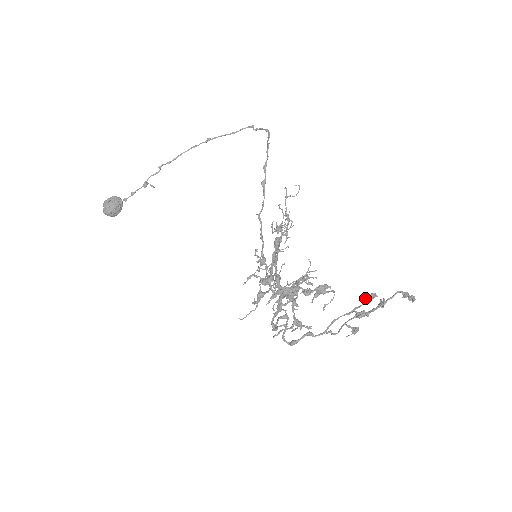
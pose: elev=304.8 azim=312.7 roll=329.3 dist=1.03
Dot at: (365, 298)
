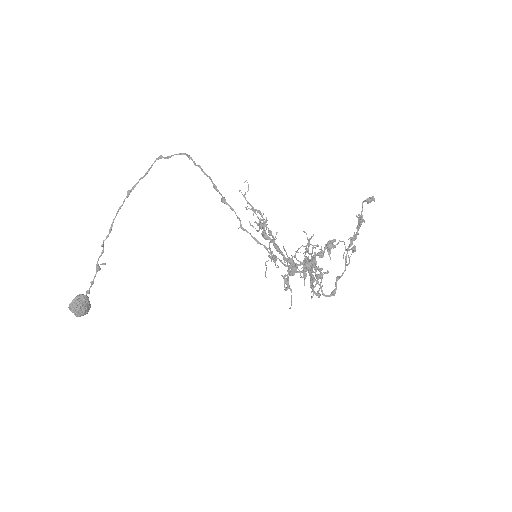
Dot at: (356, 227)
